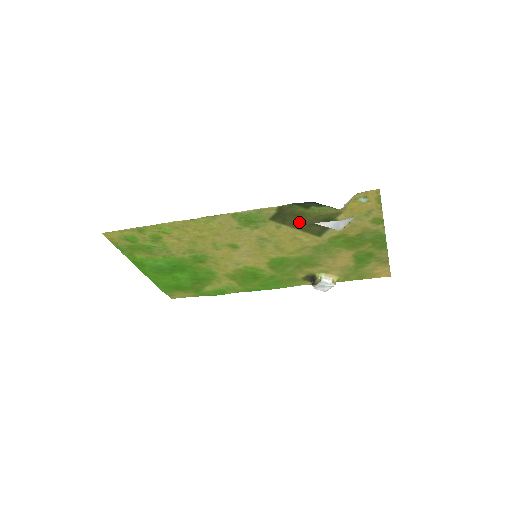
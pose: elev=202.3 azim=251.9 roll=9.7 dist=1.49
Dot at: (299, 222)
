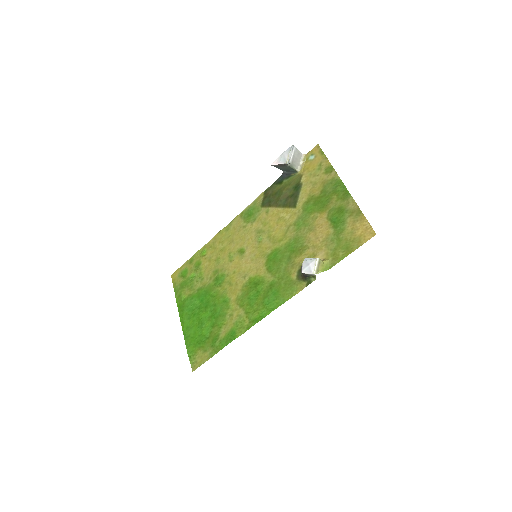
Dot at: (279, 199)
